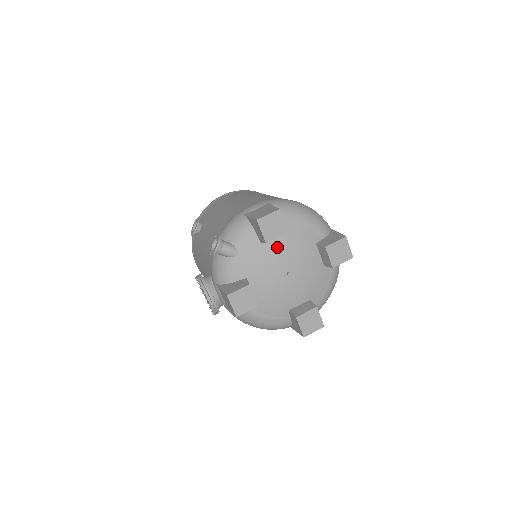
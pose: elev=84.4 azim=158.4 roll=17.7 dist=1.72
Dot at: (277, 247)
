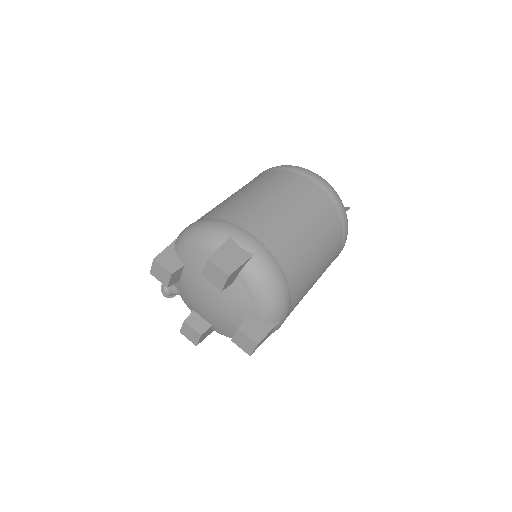
Dot at: (188, 281)
